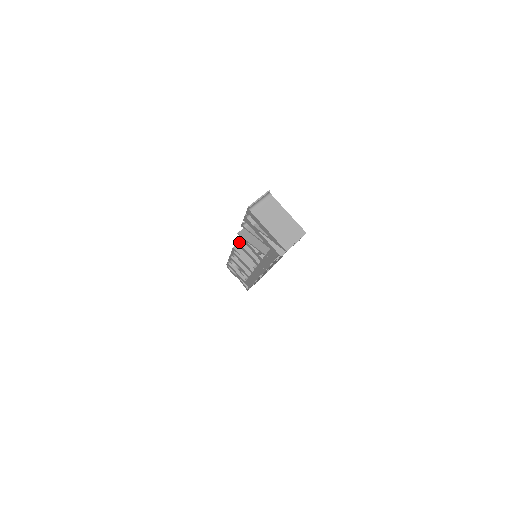
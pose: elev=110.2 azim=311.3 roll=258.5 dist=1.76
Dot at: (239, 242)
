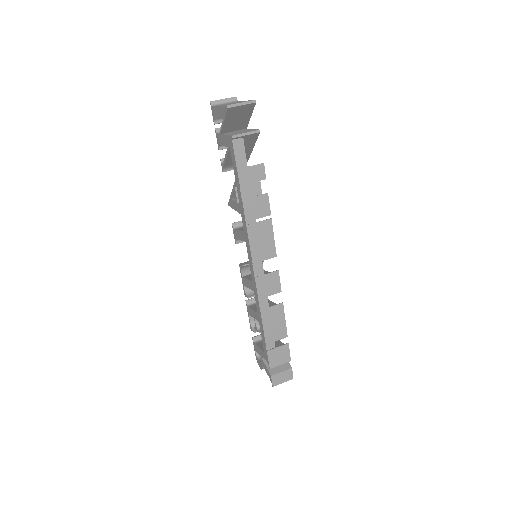
Dot at: (235, 229)
